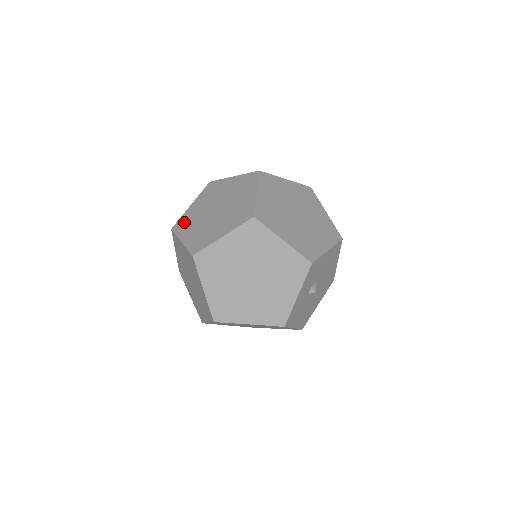
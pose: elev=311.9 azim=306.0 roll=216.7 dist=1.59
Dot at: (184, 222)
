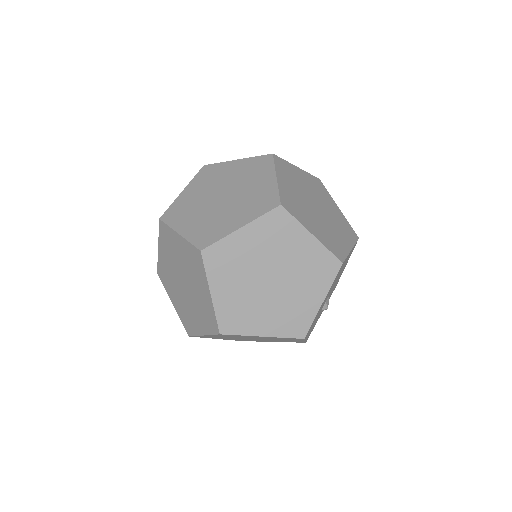
Dot at: (163, 275)
